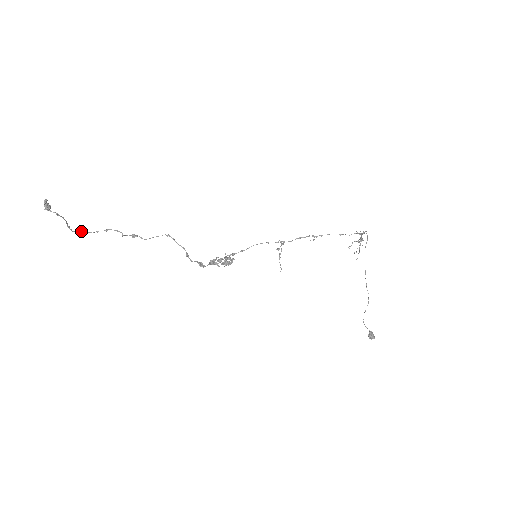
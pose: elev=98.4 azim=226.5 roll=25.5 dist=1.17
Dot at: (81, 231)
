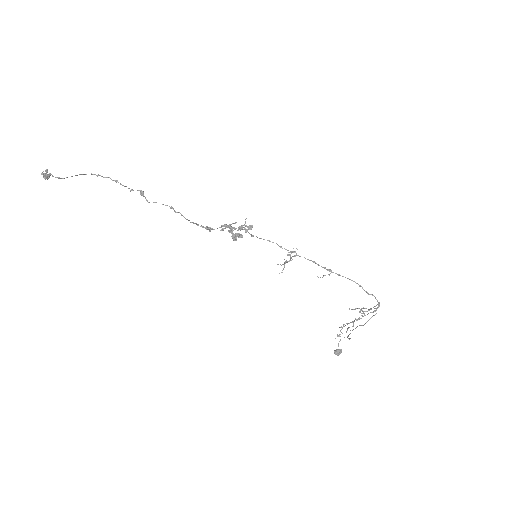
Dot at: (94, 174)
